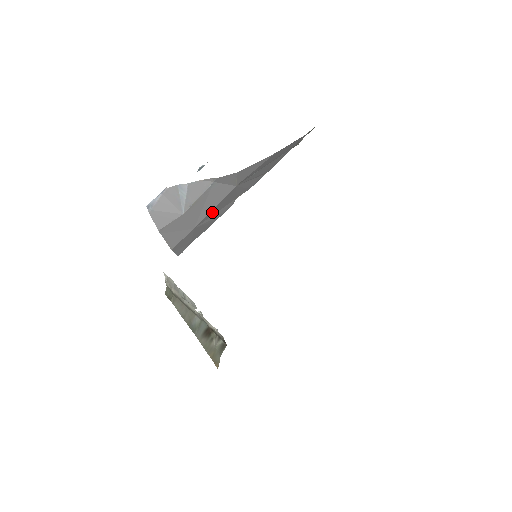
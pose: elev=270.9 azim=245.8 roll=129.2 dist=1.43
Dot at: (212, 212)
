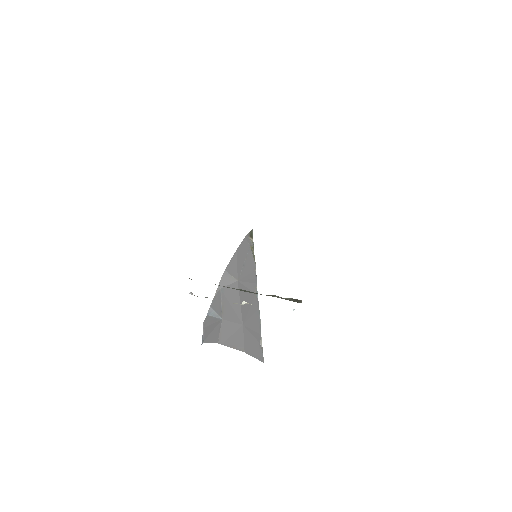
Dot at: (244, 308)
